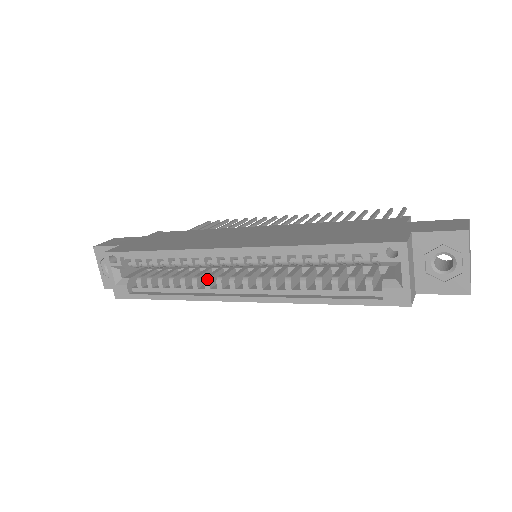
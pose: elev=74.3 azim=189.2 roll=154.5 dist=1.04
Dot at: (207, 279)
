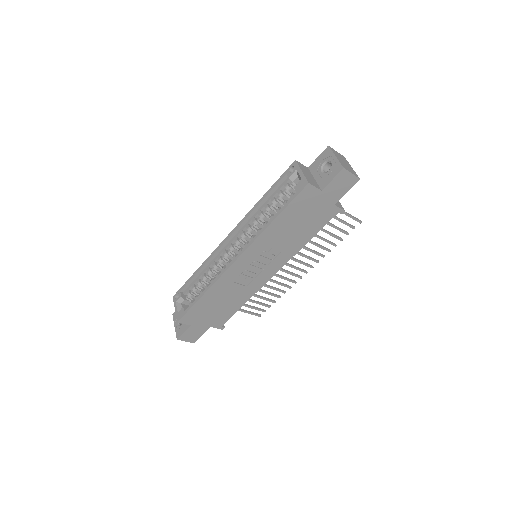
Dot at: (223, 267)
